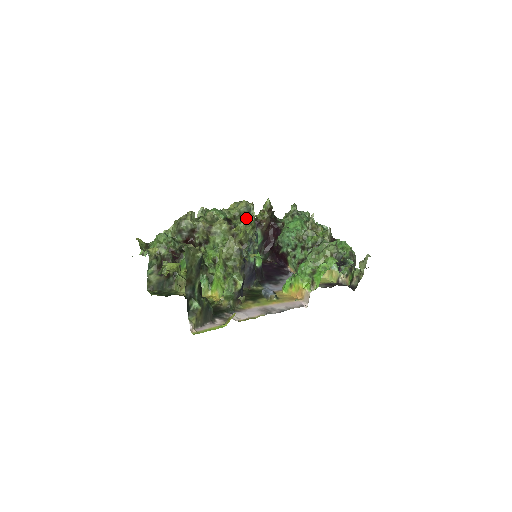
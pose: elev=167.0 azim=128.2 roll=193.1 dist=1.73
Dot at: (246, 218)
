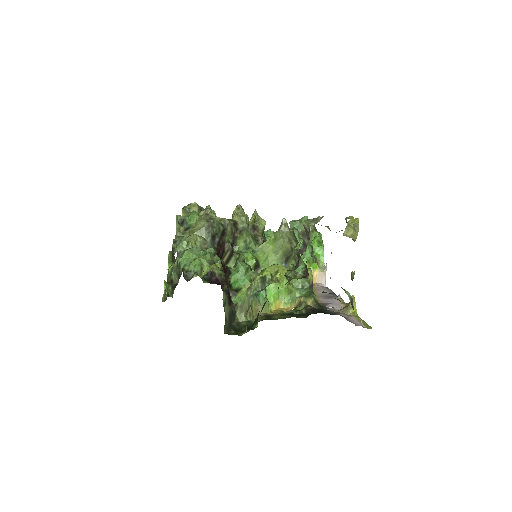
Dot at: occluded
